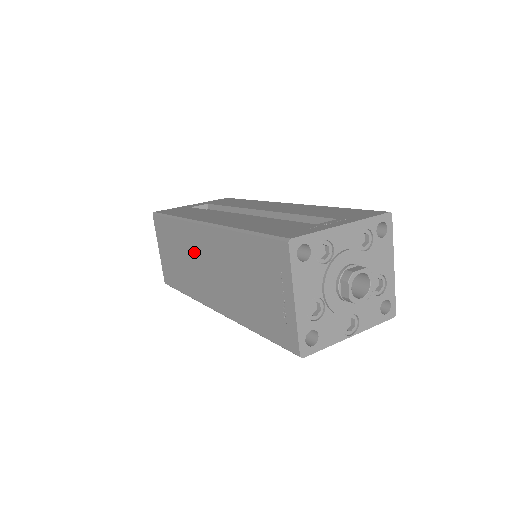
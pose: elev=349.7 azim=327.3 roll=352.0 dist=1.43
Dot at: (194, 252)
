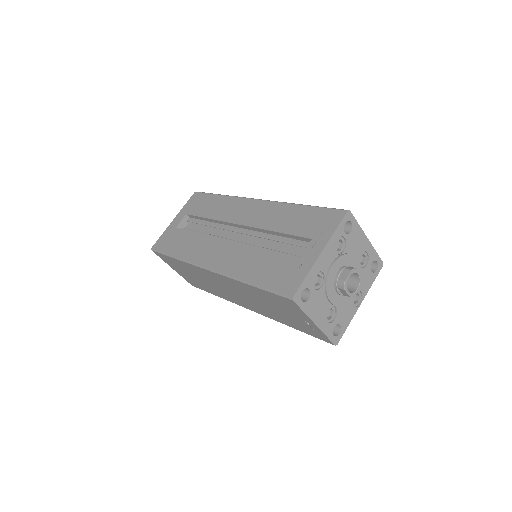
Dot at: (210, 280)
